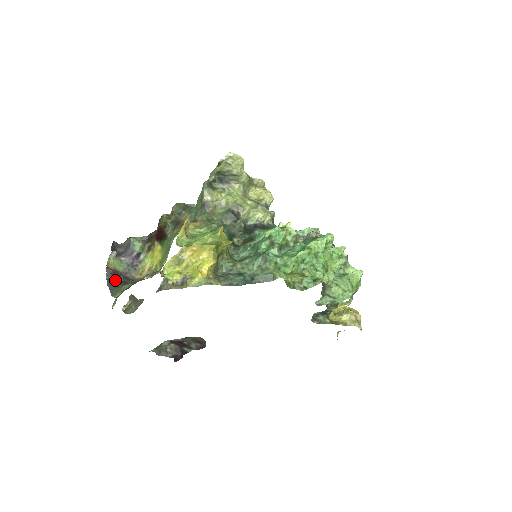
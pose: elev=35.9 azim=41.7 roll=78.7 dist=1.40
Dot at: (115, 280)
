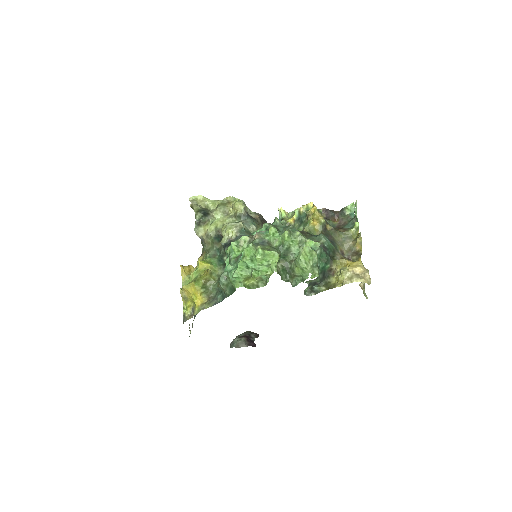
Dot at: occluded
